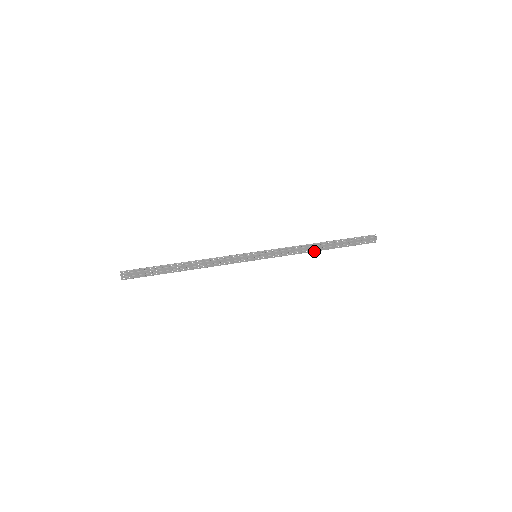
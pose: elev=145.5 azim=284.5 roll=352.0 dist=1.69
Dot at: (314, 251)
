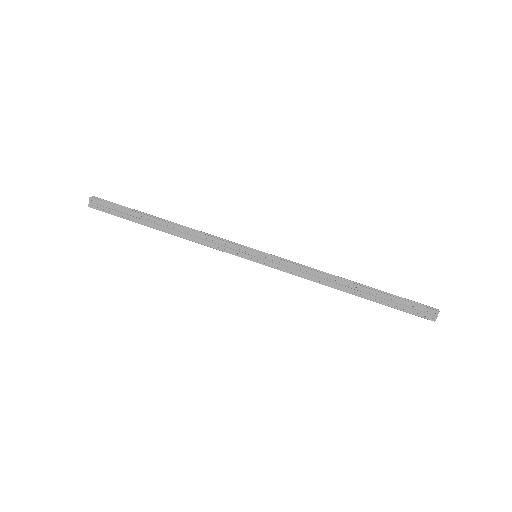
Dot at: (337, 288)
